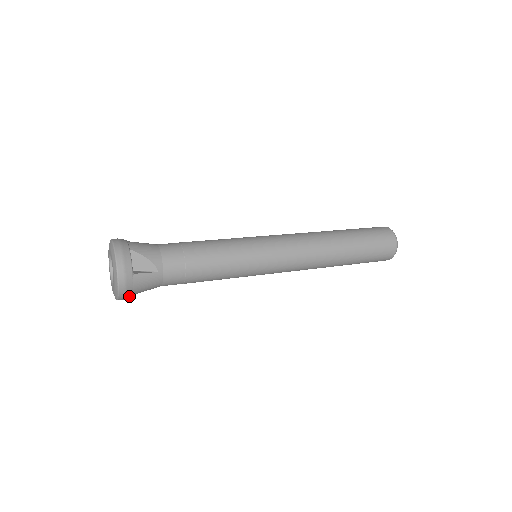
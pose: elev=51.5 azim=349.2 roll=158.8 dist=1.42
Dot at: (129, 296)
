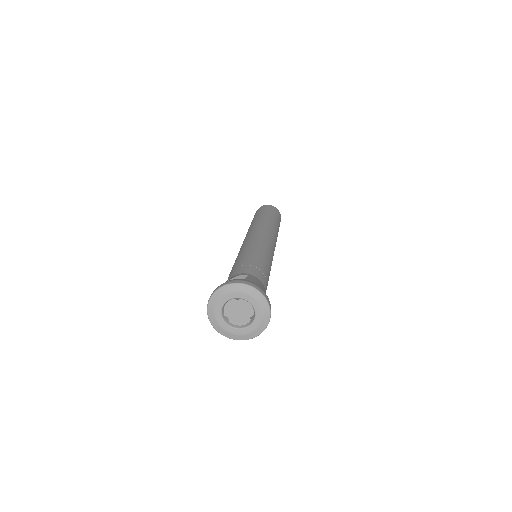
Dot at: occluded
